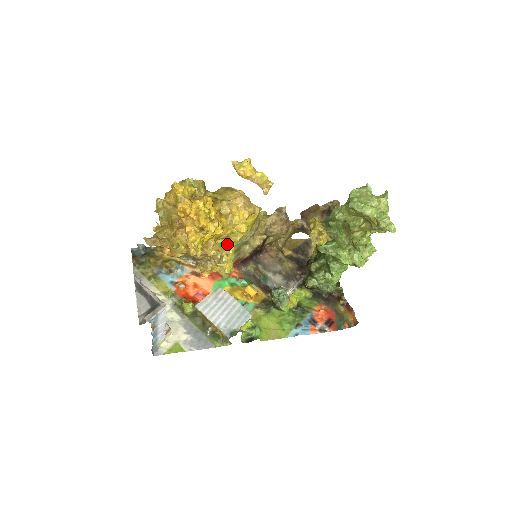
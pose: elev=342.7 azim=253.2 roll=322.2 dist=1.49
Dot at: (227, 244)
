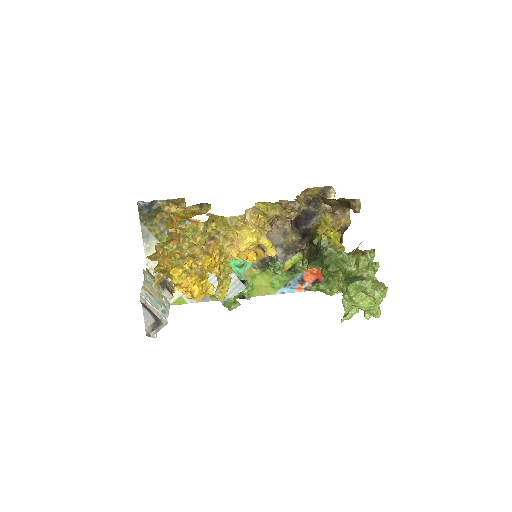
Dot at: occluded
